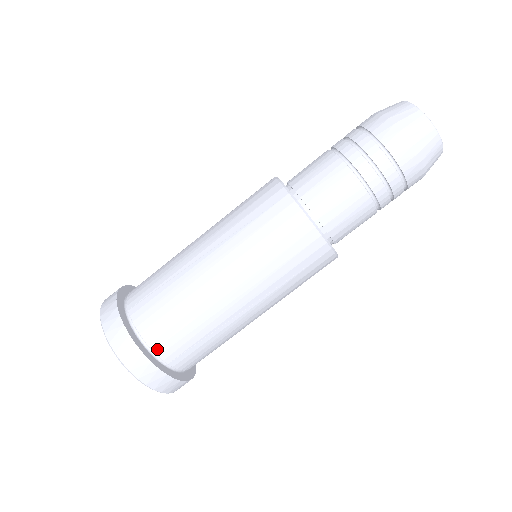
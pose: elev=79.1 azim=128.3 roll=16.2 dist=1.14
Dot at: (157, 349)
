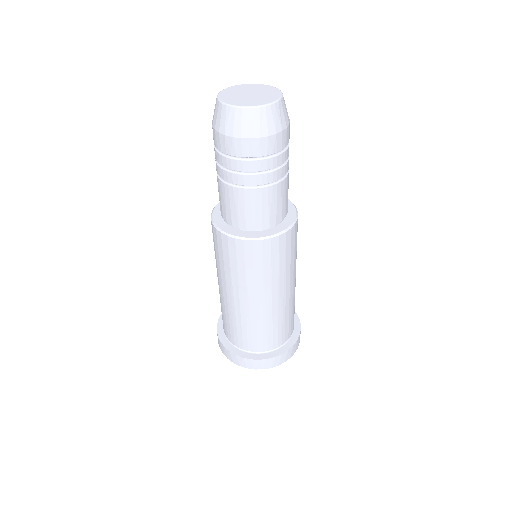
Dot at: (243, 348)
